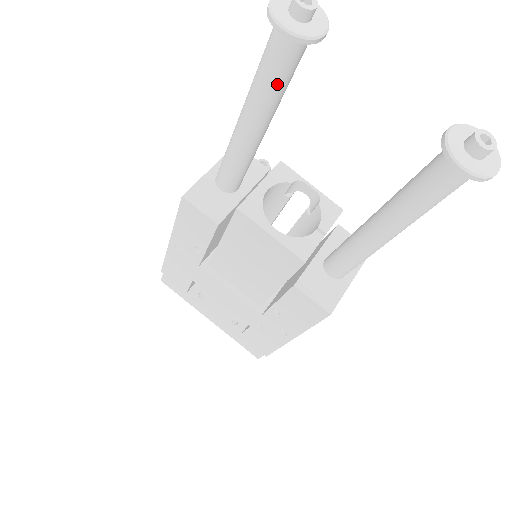
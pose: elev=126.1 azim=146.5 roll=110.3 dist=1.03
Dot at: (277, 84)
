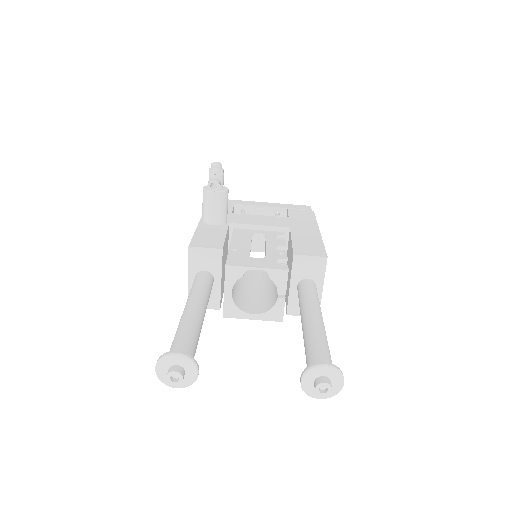
Dot at: occluded
